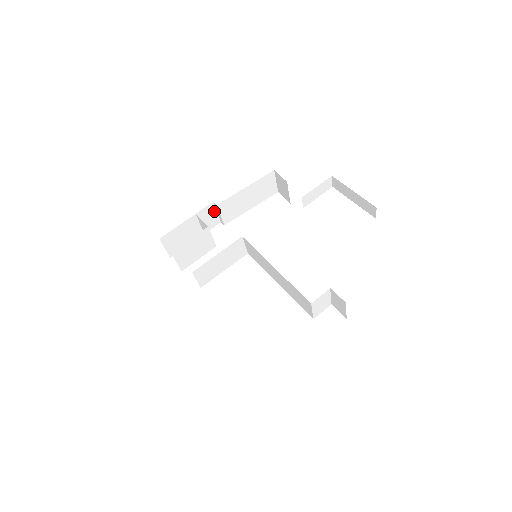
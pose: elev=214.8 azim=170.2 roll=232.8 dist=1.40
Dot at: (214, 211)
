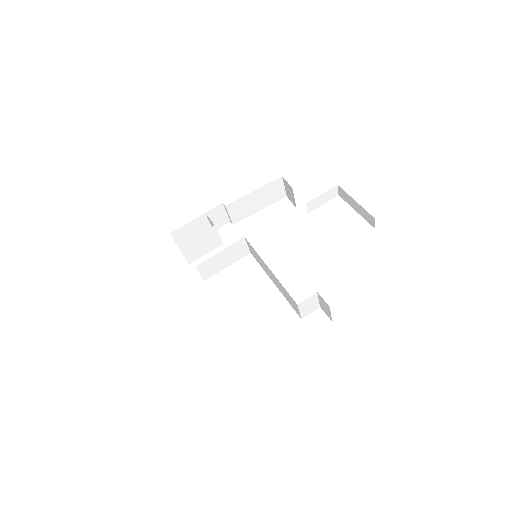
Dot at: (223, 211)
